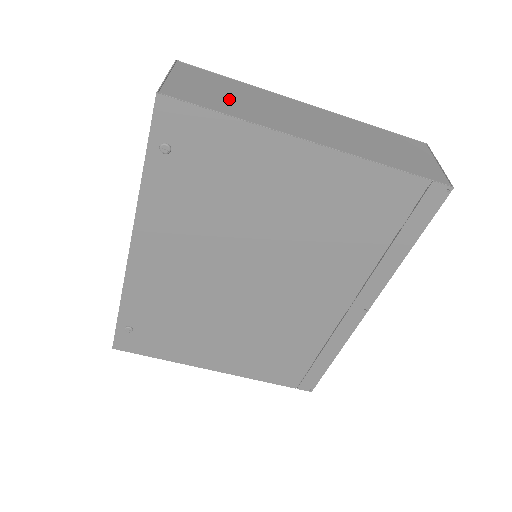
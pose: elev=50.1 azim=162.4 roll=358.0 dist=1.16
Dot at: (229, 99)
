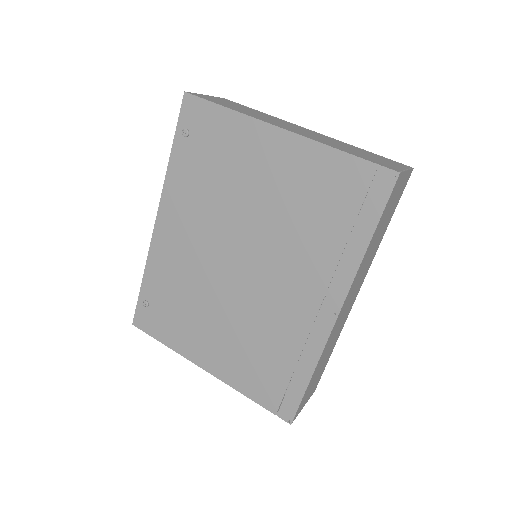
Dot at: (239, 108)
